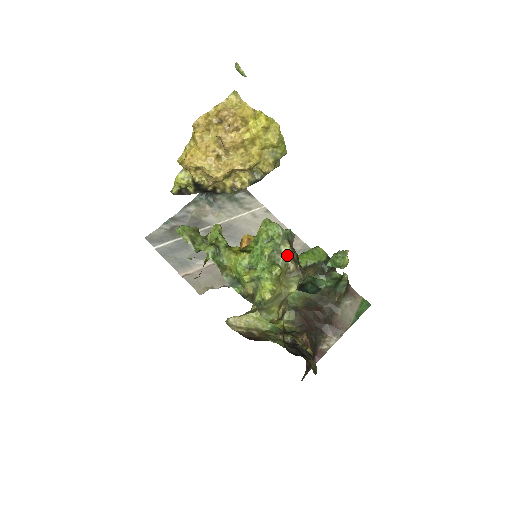
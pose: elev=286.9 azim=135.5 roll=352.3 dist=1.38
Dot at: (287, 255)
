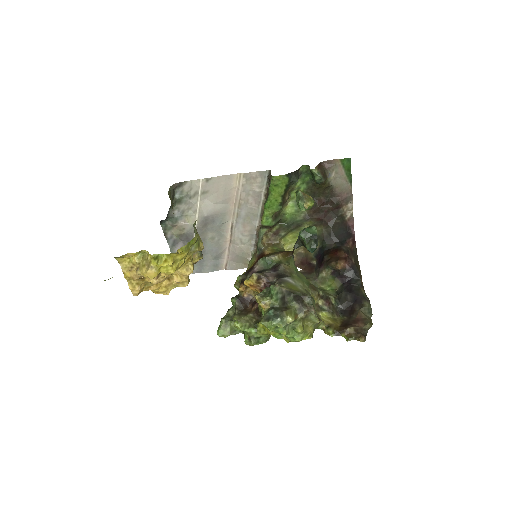
Dot at: (295, 320)
